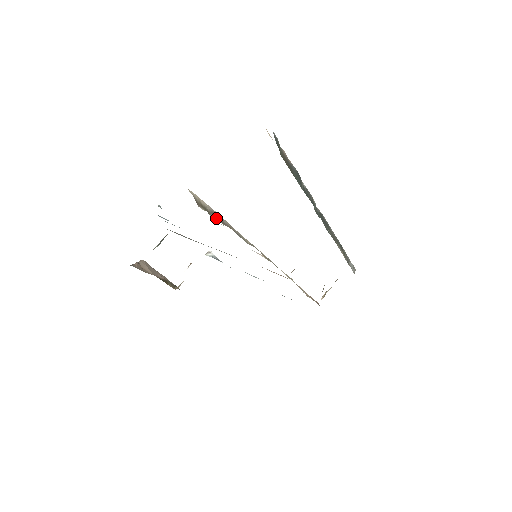
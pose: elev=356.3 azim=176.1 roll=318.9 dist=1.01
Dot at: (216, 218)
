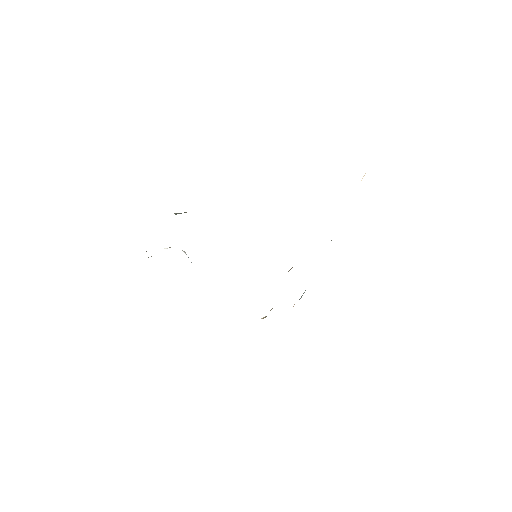
Dot at: occluded
